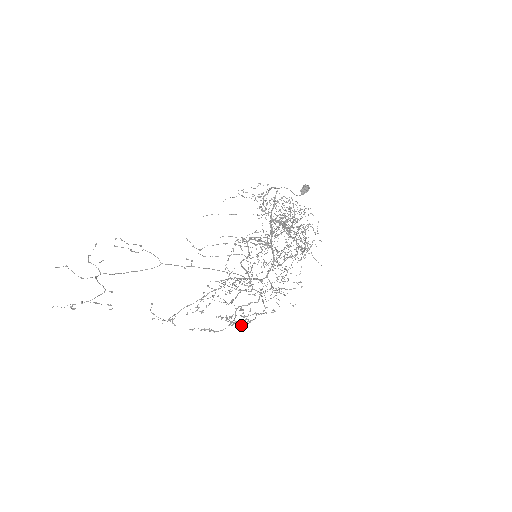
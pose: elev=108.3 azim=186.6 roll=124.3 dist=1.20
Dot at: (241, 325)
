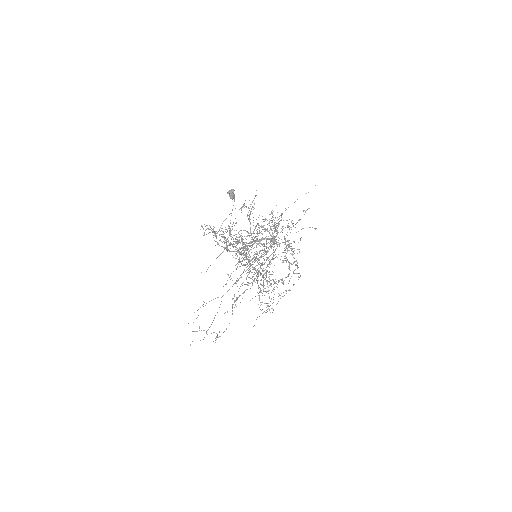
Dot at: occluded
